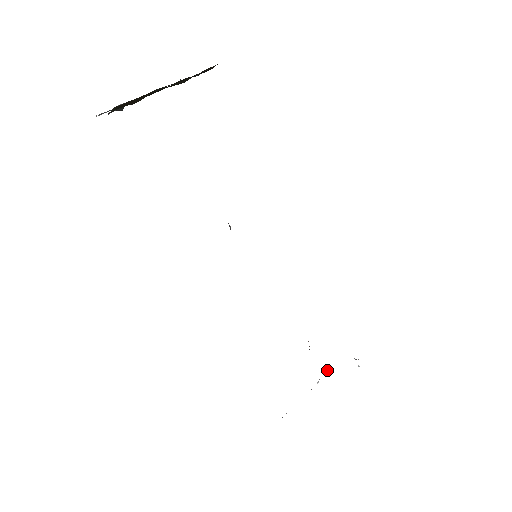
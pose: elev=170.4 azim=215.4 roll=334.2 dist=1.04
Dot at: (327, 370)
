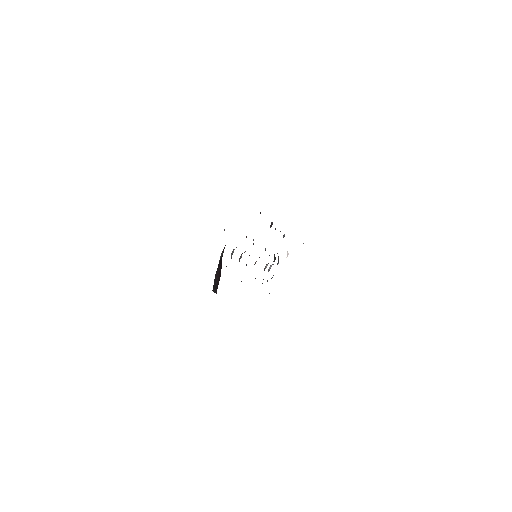
Dot at: (287, 255)
